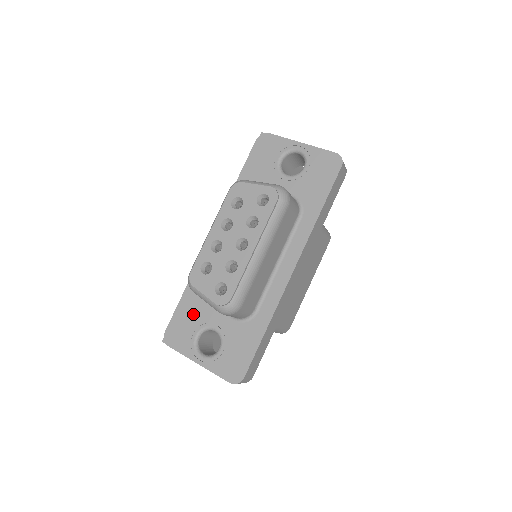
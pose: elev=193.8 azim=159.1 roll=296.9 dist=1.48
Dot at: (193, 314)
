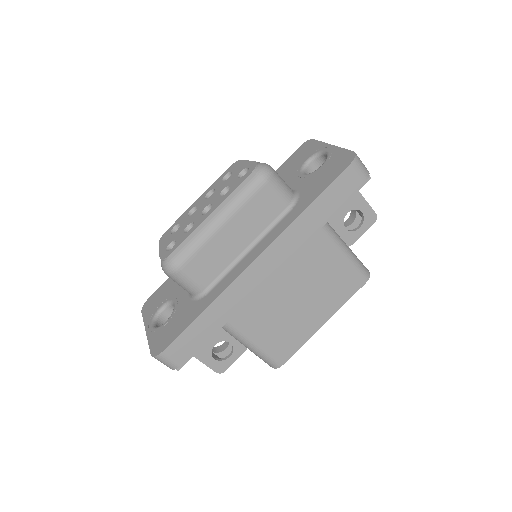
Dot at: (171, 287)
